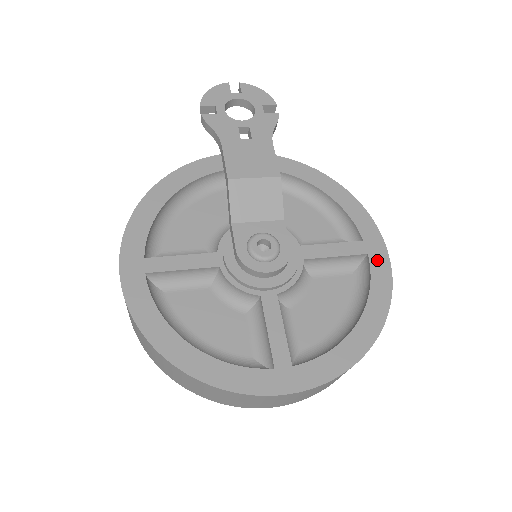
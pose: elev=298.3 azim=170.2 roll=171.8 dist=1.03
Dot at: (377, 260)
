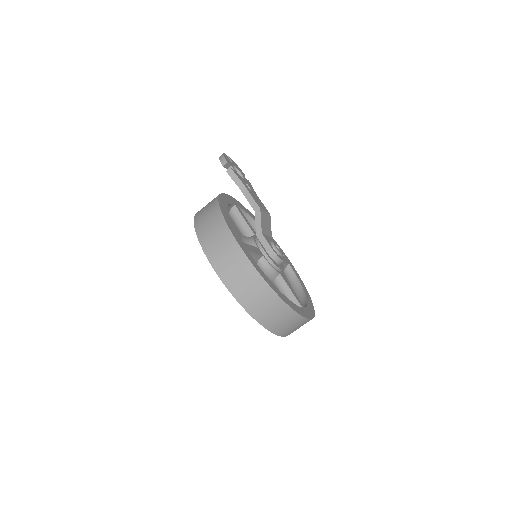
Dot at: (293, 267)
